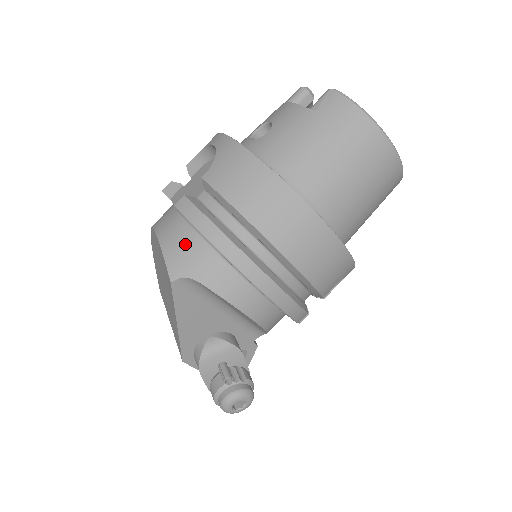
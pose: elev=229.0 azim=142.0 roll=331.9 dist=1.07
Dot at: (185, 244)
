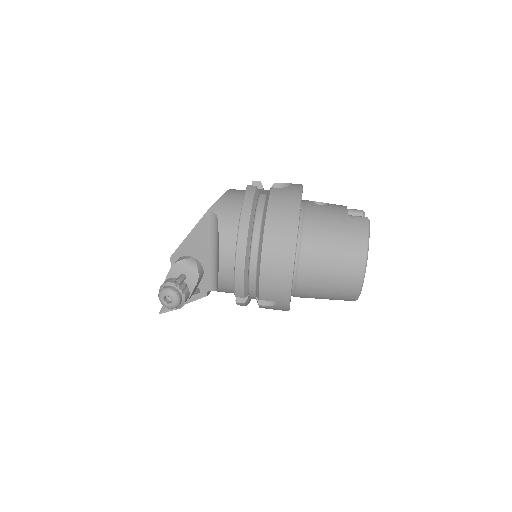
Dot at: (233, 203)
